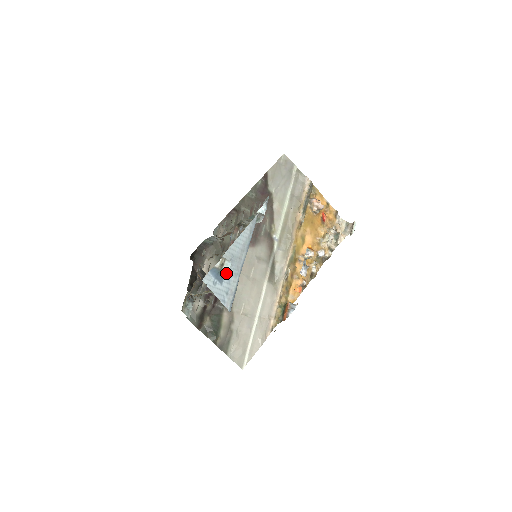
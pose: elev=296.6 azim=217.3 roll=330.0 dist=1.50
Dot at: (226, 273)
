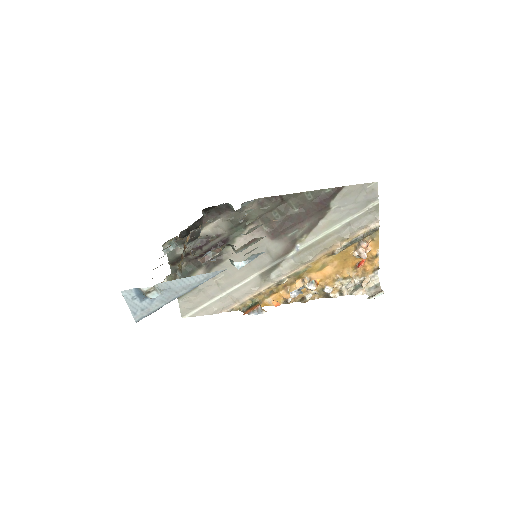
Dot at: occluded
